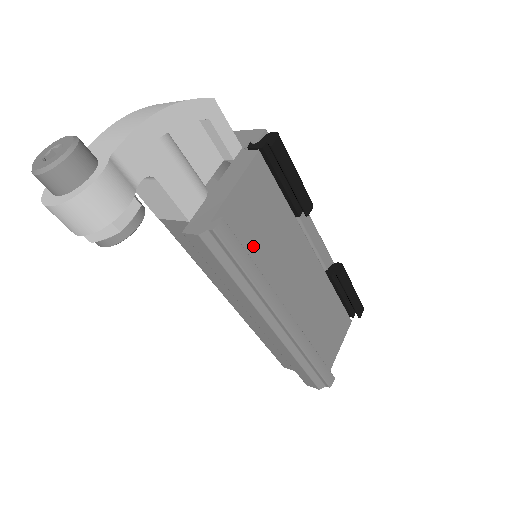
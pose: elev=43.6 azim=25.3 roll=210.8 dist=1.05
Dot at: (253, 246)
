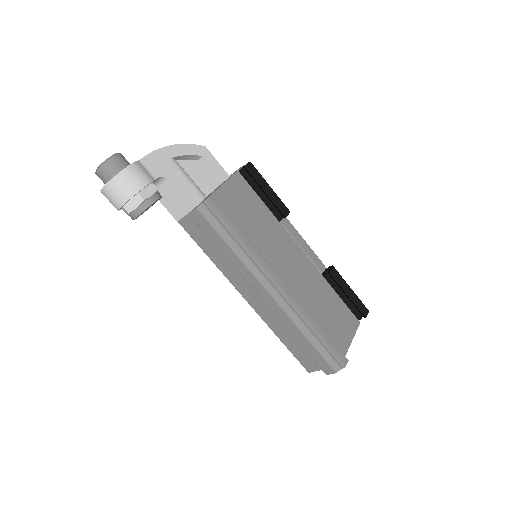
Dot at: (242, 227)
